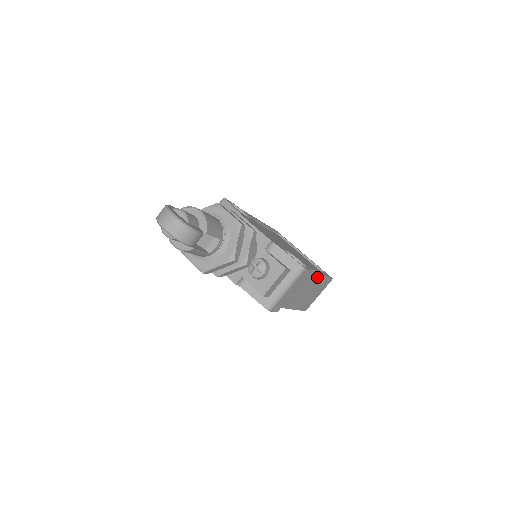
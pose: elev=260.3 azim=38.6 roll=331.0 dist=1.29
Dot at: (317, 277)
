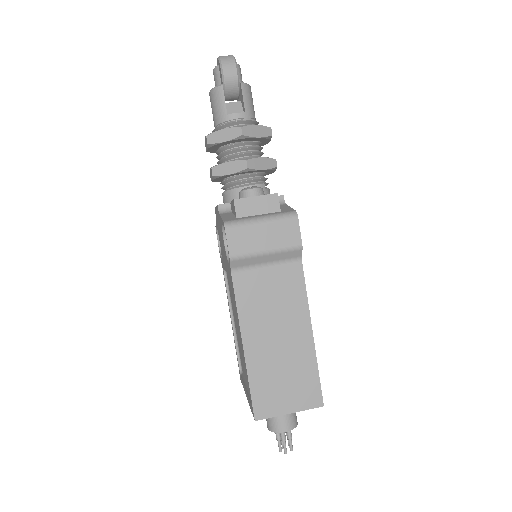
Dot at: (304, 329)
